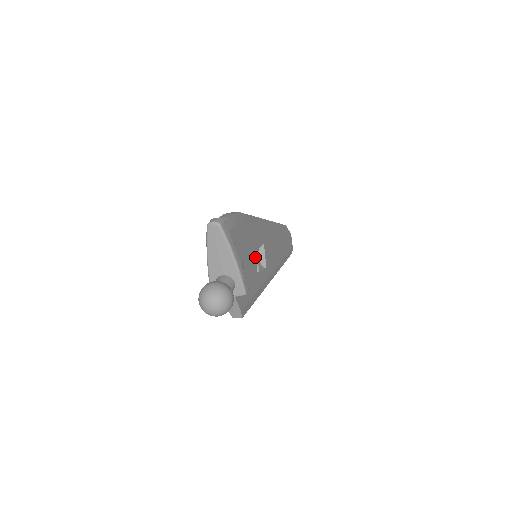
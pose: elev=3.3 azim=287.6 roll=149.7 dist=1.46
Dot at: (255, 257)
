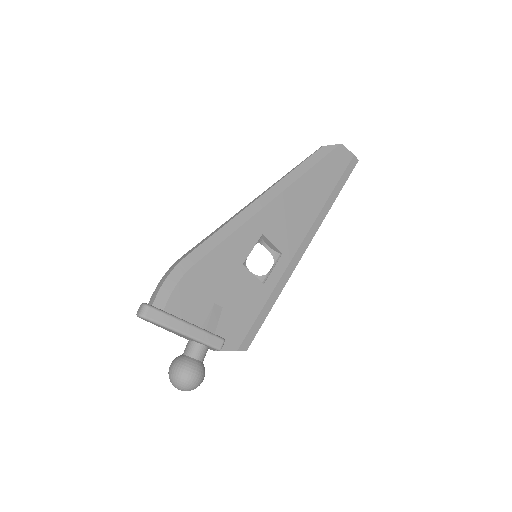
Dot at: (246, 269)
